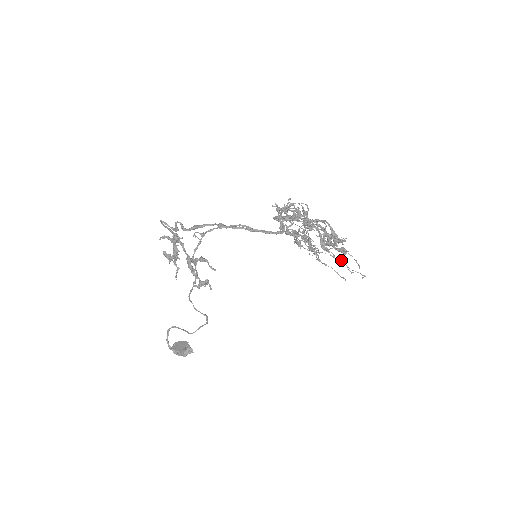
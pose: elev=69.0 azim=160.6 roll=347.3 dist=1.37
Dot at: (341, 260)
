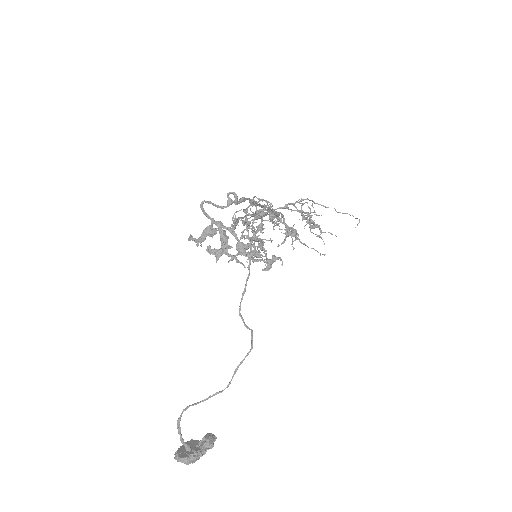
Dot at: (321, 232)
